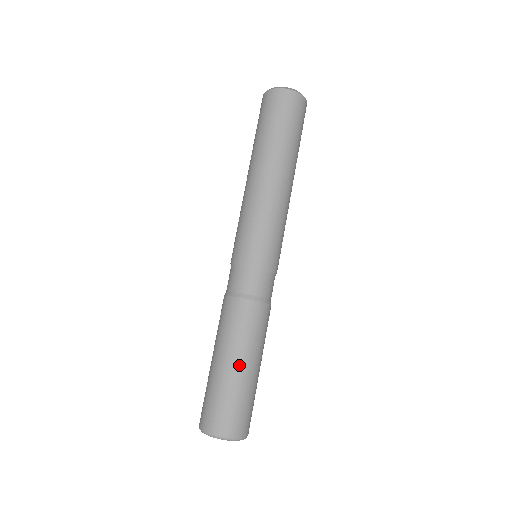
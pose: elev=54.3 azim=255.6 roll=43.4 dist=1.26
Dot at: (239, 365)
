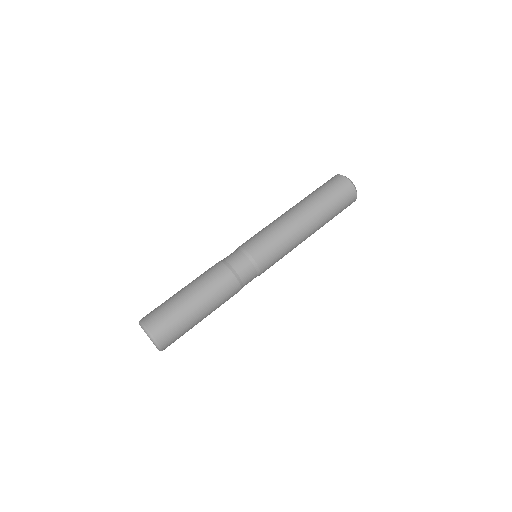
Dot at: (196, 304)
